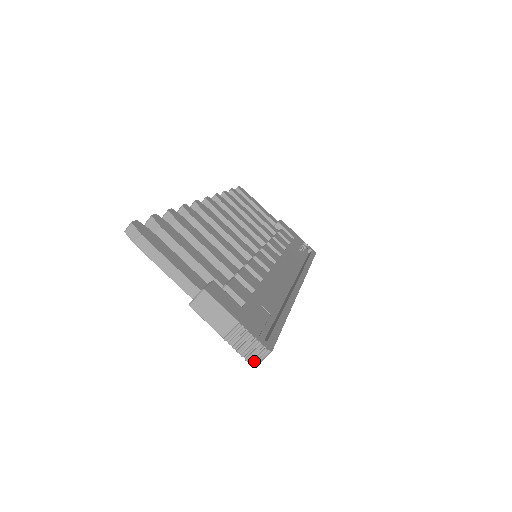
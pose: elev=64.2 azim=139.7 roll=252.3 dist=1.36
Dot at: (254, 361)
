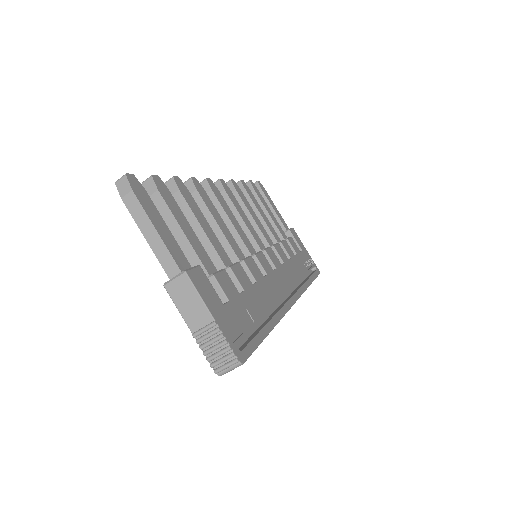
Dot at: (220, 369)
